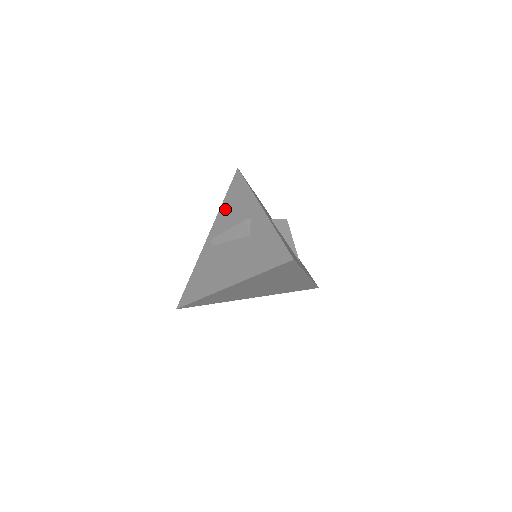
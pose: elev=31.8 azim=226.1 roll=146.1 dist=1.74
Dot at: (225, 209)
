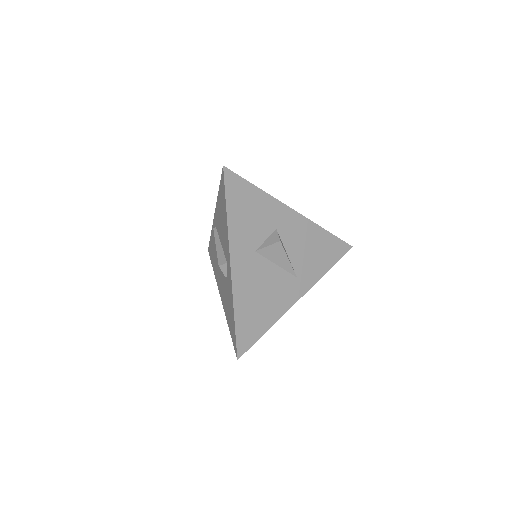
Dot at: (219, 208)
